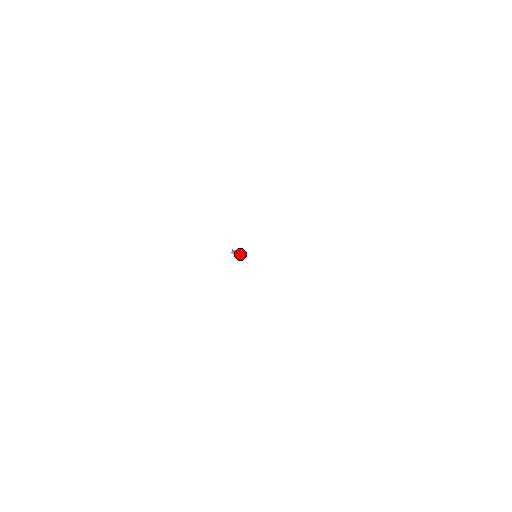
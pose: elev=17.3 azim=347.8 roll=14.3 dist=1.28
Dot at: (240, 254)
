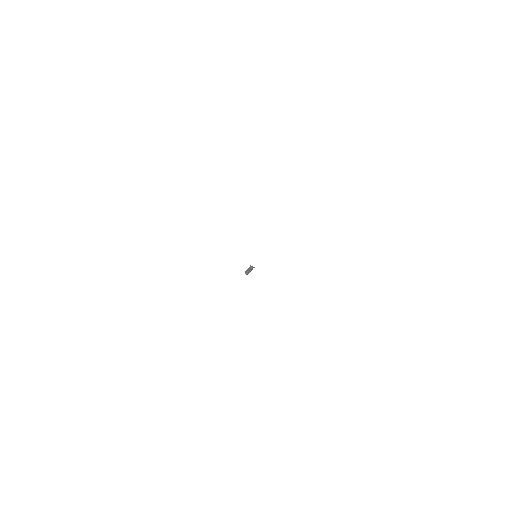
Dot at: (252, 268)
